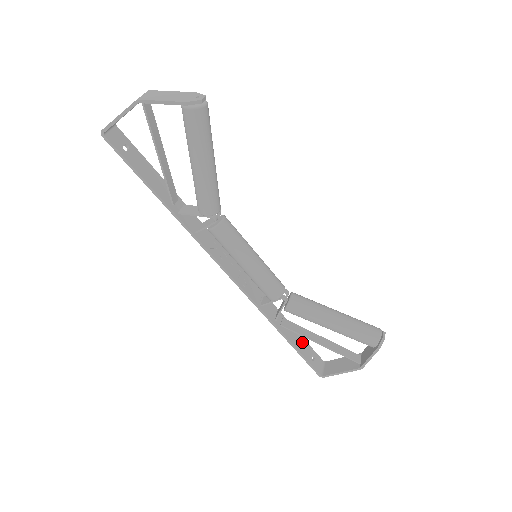
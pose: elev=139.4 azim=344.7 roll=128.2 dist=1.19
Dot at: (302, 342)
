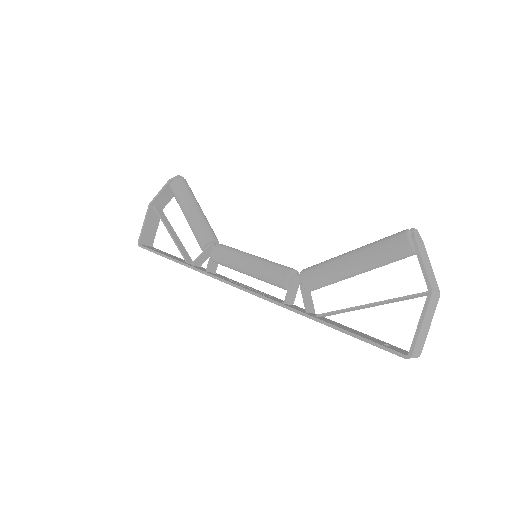
Dot at: (362, 334)
